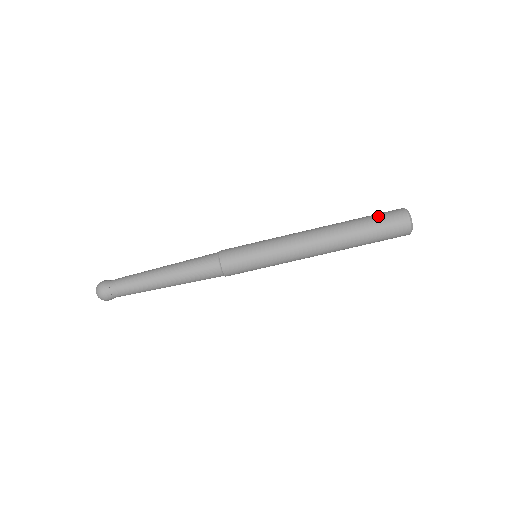
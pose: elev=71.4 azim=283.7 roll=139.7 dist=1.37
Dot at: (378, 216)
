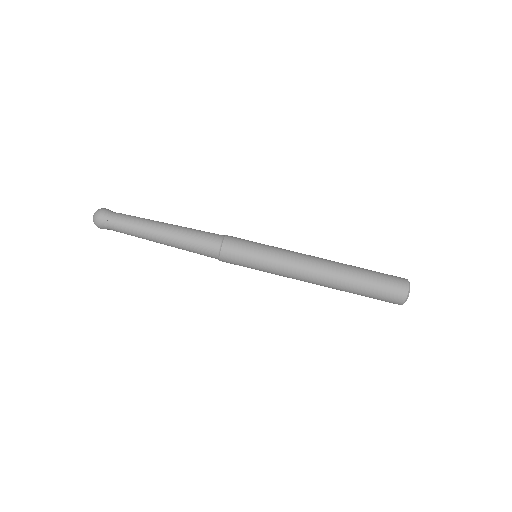
Dot at: occluded
